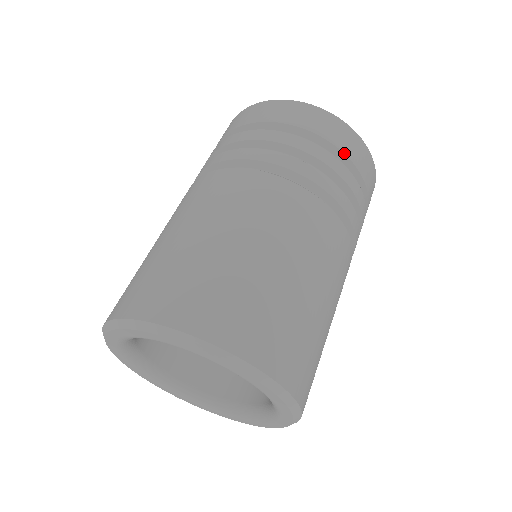
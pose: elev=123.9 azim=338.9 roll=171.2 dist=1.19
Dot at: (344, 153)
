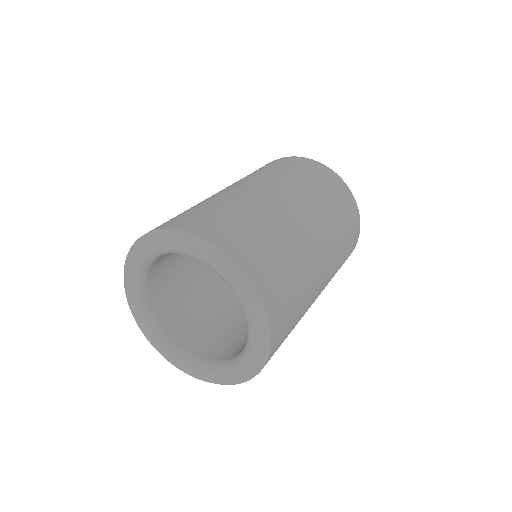
Dot at: (279, 164)
